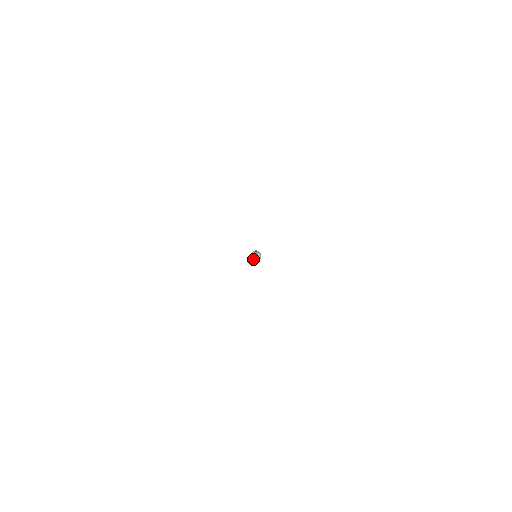
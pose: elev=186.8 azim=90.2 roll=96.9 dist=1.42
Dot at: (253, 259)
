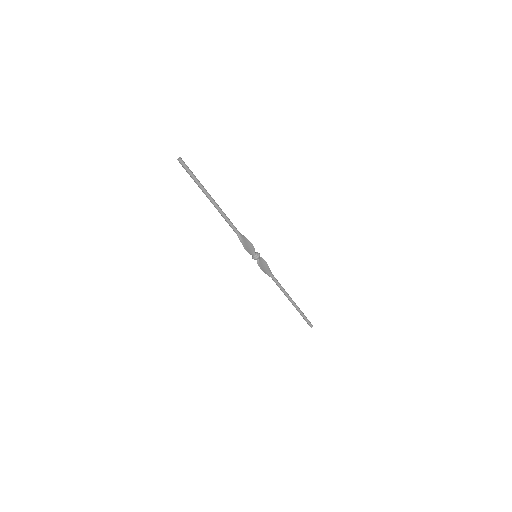
Dot at: (253, 257)
